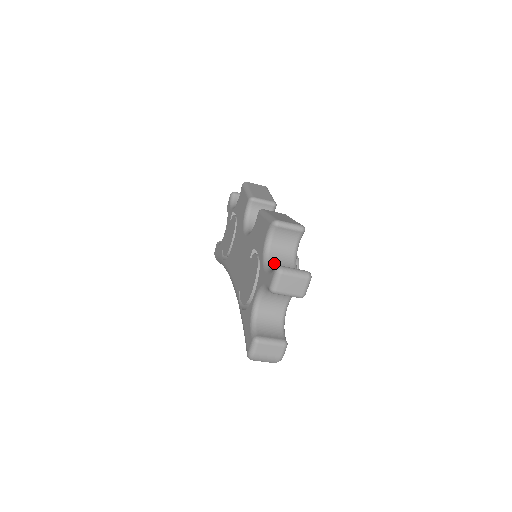
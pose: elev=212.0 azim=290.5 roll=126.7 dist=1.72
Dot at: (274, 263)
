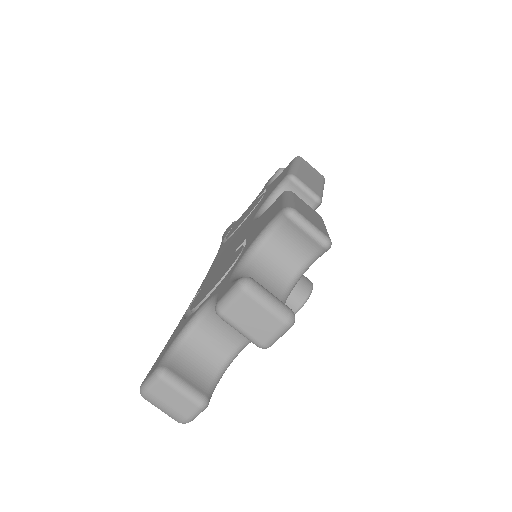
Dot at: (254, 271)
